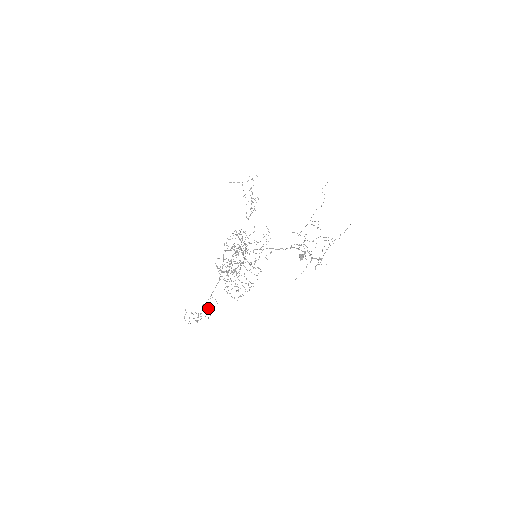
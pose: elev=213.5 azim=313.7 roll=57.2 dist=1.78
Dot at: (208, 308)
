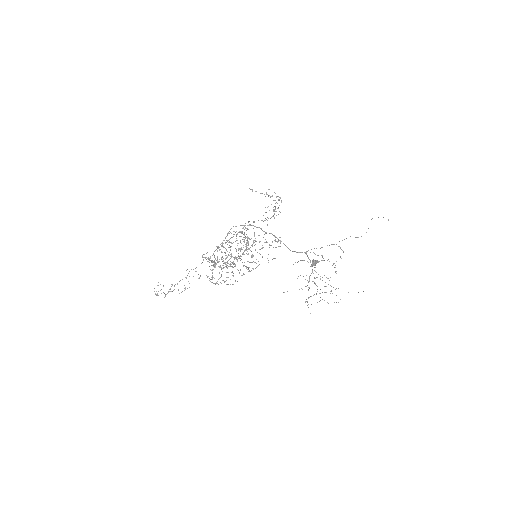
Dot at: occluded
